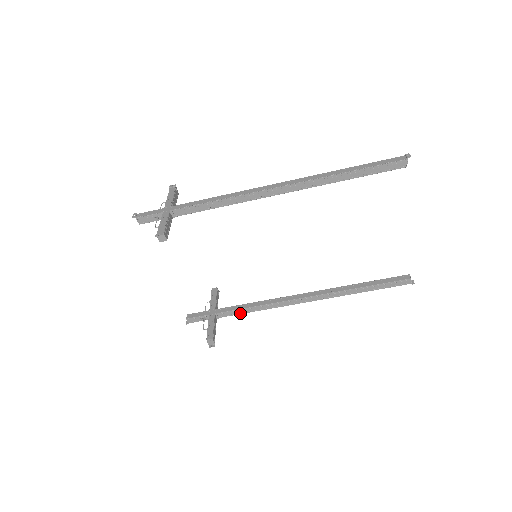
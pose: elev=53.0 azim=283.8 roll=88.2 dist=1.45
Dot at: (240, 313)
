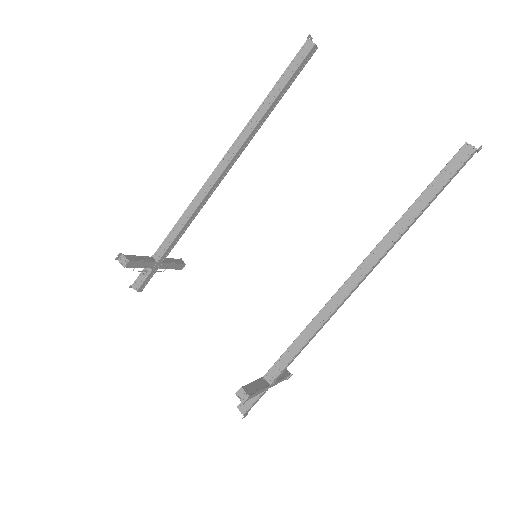
Dot at: (291, 357)
